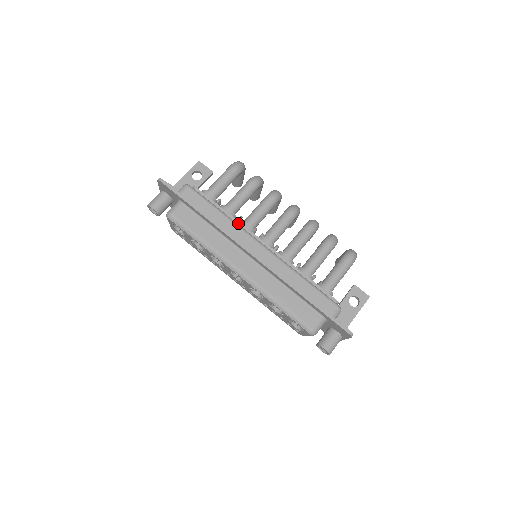
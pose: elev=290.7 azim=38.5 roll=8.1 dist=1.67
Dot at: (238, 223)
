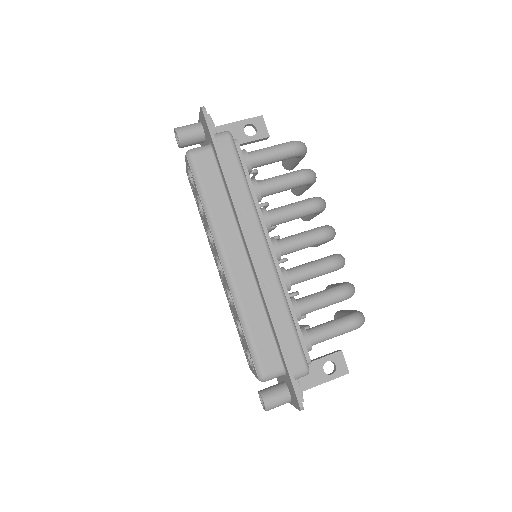
Dot at: (258, 209)
